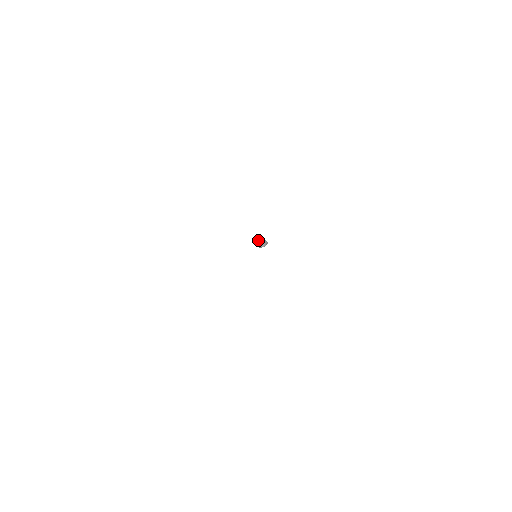
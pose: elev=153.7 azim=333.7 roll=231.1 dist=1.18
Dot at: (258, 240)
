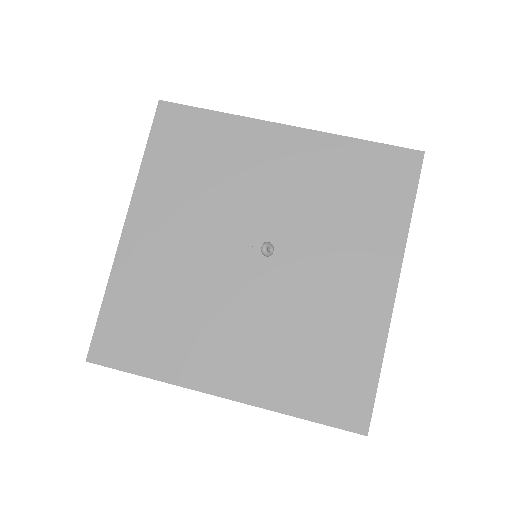
Dot at: (267, 248)
